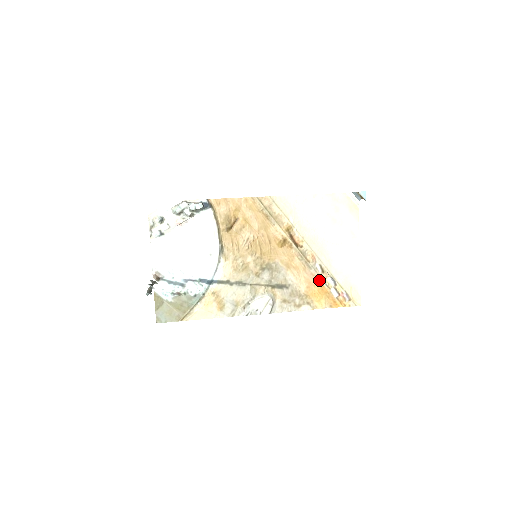
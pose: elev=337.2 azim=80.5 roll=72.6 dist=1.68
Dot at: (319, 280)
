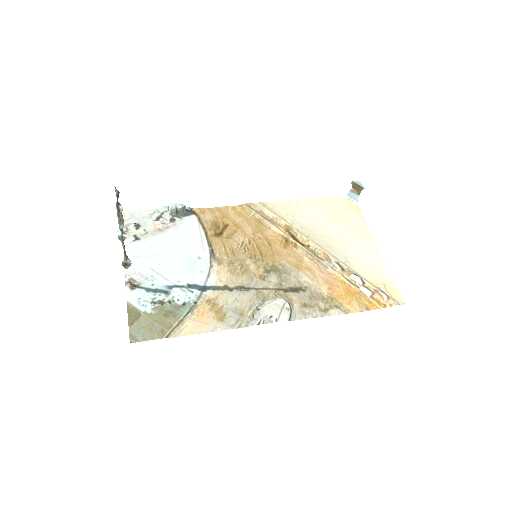
Dot at: (341, 279)
